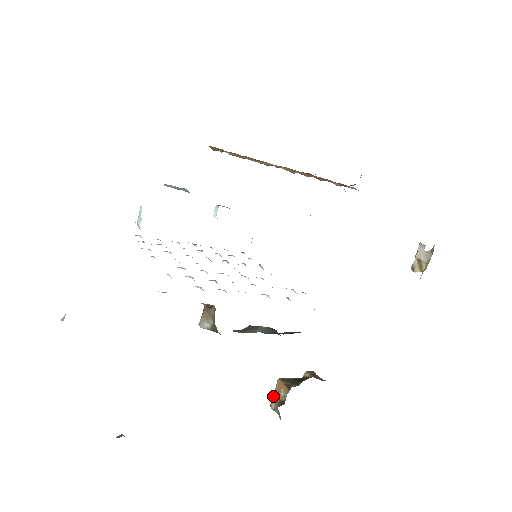
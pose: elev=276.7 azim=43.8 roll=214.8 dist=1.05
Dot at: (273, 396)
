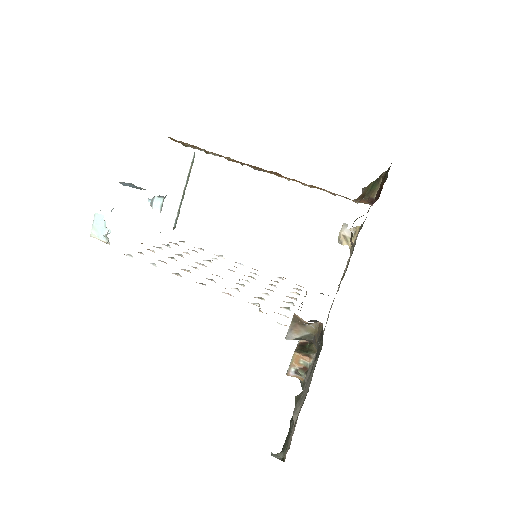
Dot at: (290, 366)
